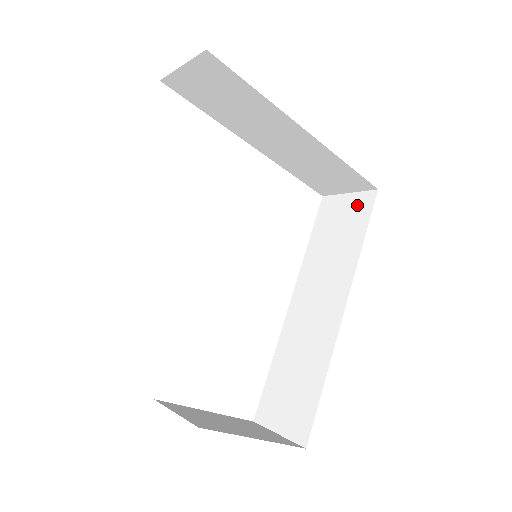
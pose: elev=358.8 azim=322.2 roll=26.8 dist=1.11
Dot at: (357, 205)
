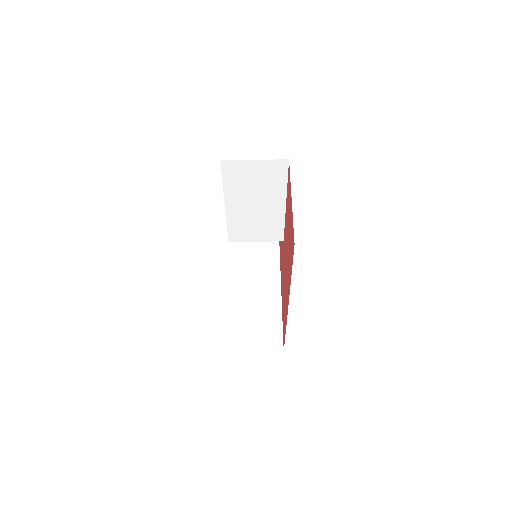
Dot at: occluded
